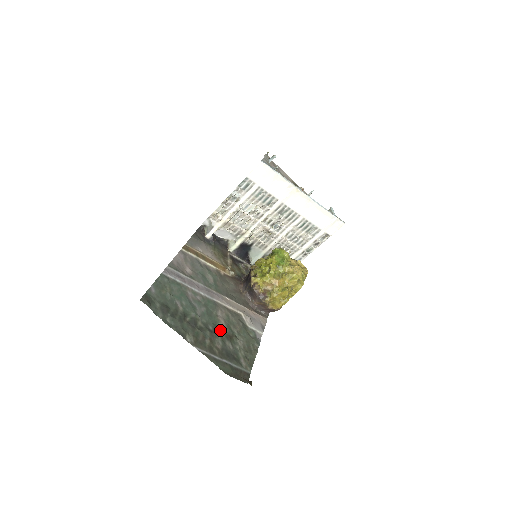
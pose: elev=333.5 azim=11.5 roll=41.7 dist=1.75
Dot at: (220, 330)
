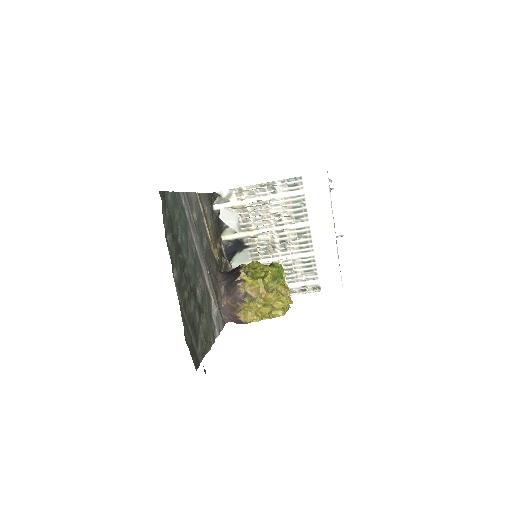
Dot at: (196, 295)
